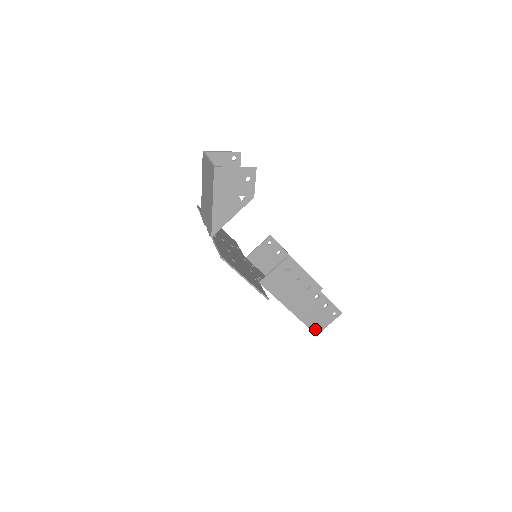
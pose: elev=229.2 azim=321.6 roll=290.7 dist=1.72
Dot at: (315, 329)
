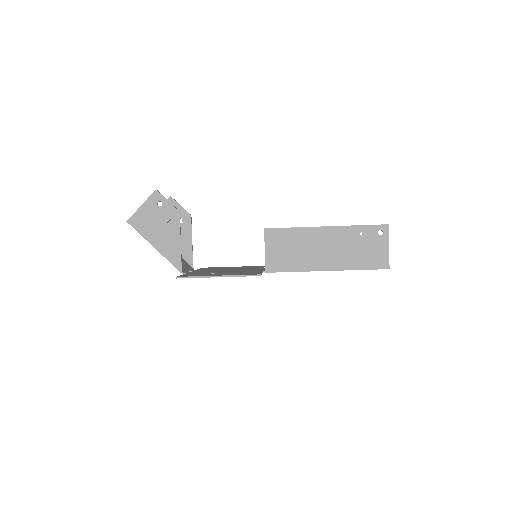
Dot at: (379, 265)
